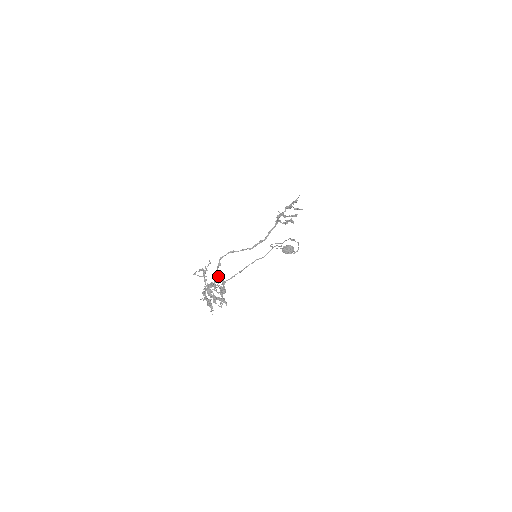
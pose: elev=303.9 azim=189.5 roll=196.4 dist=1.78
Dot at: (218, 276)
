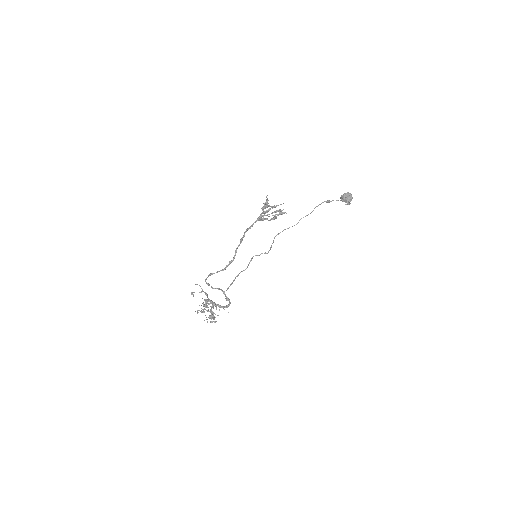
Dot at: occluded
